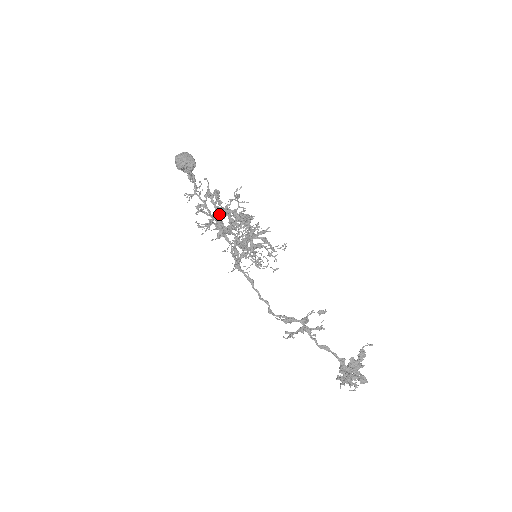
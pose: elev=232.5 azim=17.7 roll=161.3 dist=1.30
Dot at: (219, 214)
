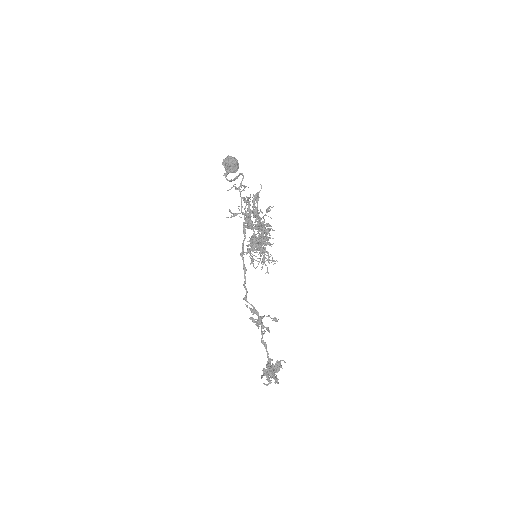
Dot at: (255, 213)
